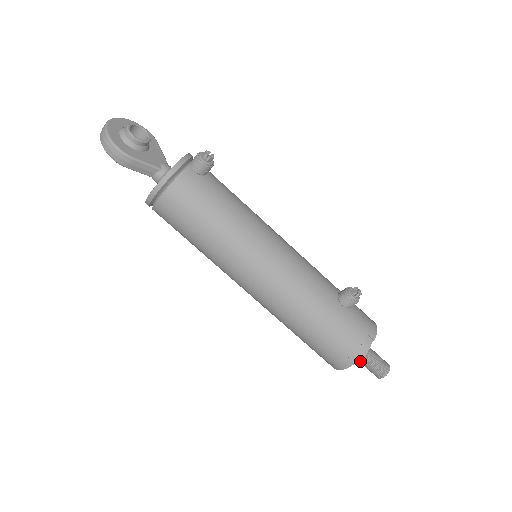
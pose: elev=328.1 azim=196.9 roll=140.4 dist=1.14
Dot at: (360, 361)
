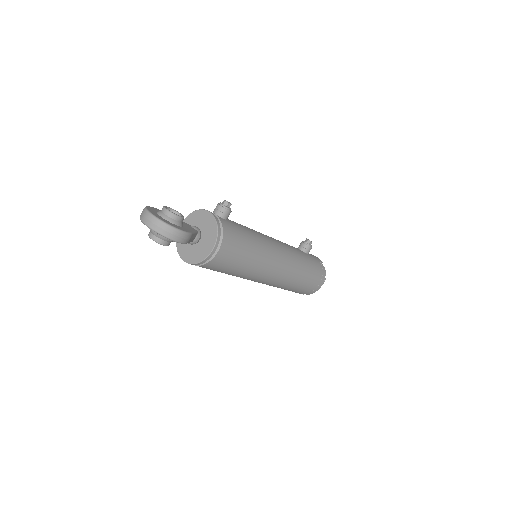
Dot at: occluded
